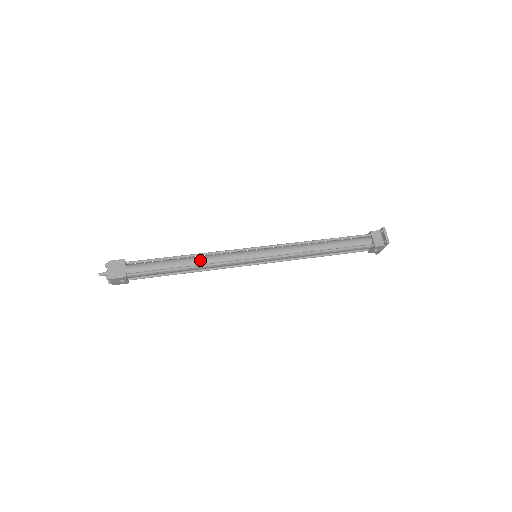
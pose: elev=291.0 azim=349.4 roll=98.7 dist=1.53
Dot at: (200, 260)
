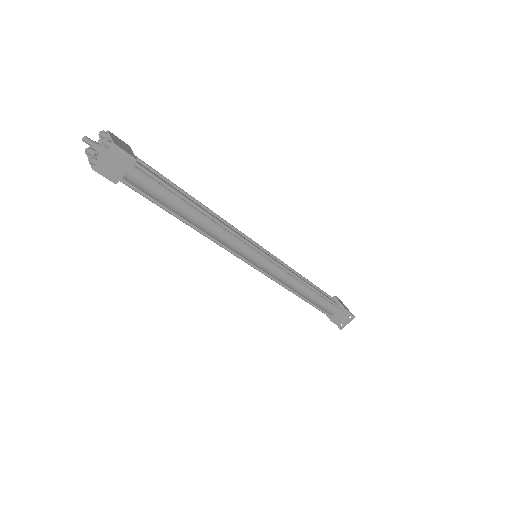
Dot at: (210, 227)
